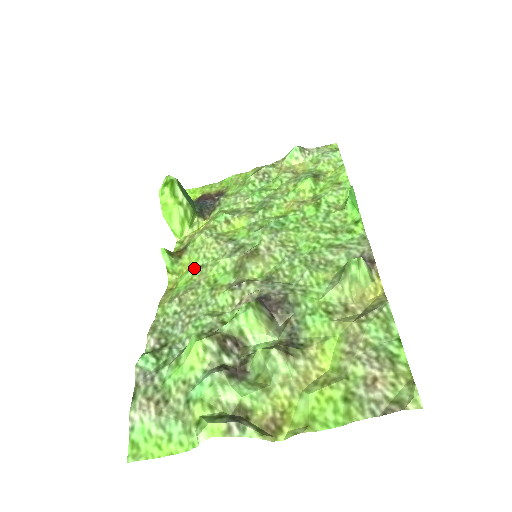
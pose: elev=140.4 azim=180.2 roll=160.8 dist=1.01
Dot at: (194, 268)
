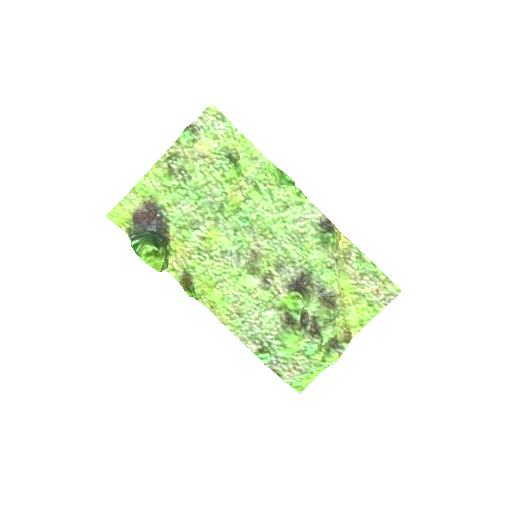
Dot at: (216, 286)
